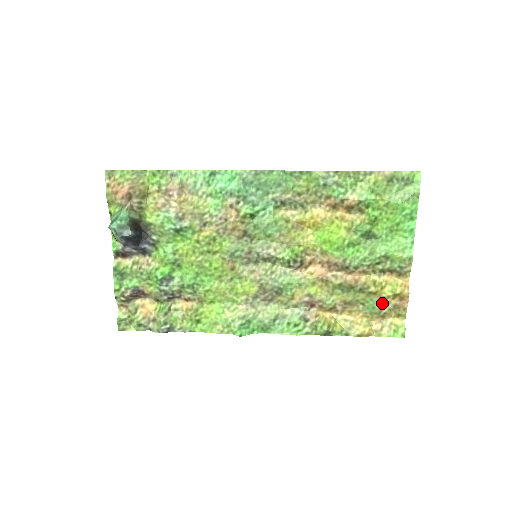
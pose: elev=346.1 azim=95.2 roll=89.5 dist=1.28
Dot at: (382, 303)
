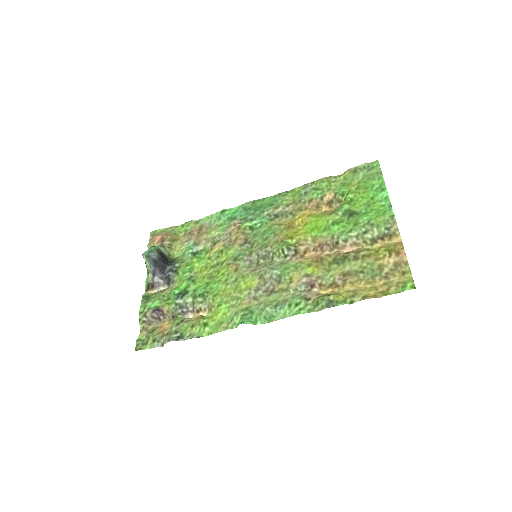
Dot at: (380, 264)
